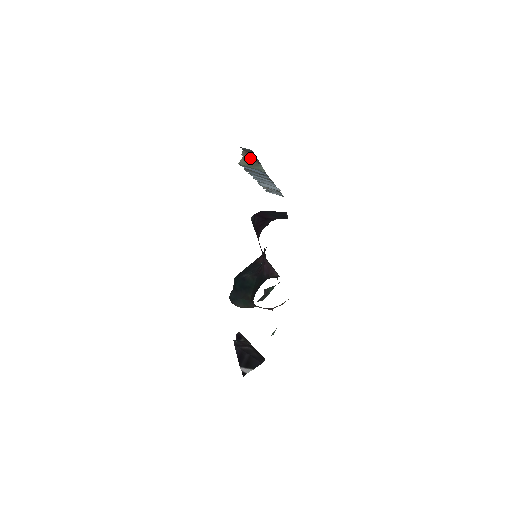
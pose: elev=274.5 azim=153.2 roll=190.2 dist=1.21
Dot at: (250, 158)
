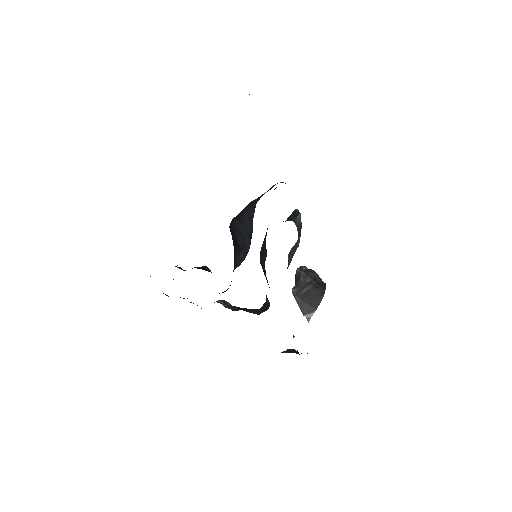
Dot at: occluded
